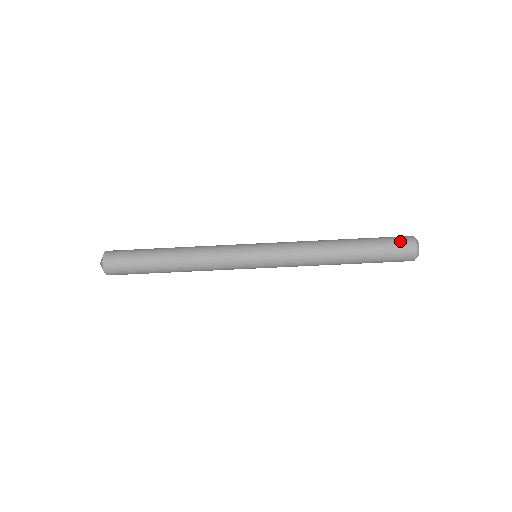
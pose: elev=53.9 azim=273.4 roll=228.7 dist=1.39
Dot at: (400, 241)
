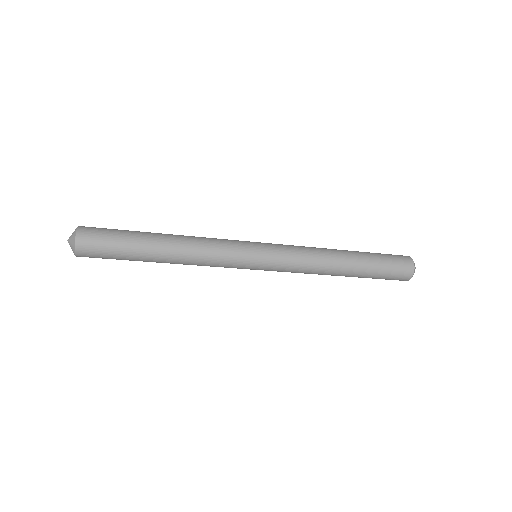
Dot at: (401, 265)
